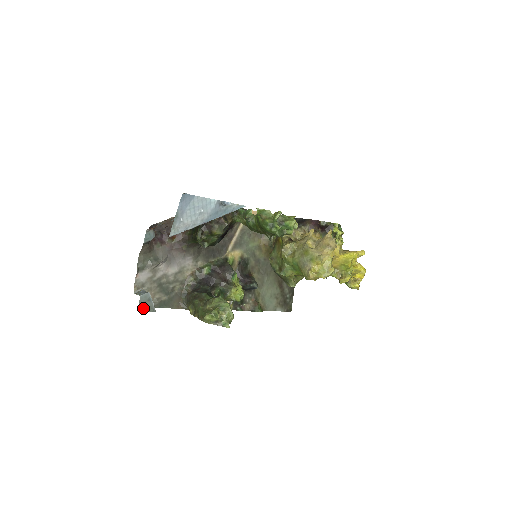
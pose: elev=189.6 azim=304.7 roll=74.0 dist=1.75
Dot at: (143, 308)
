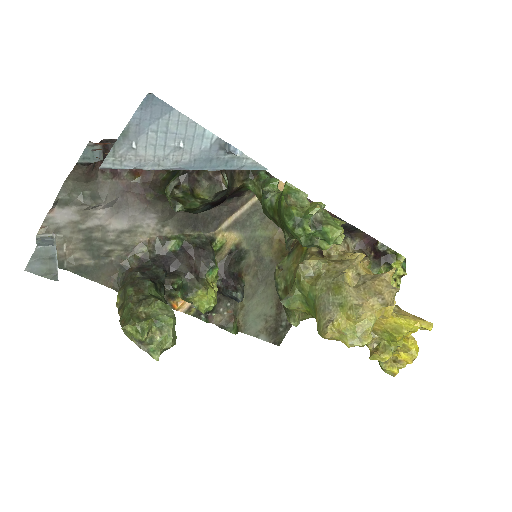
Dot at: (36, 268)
